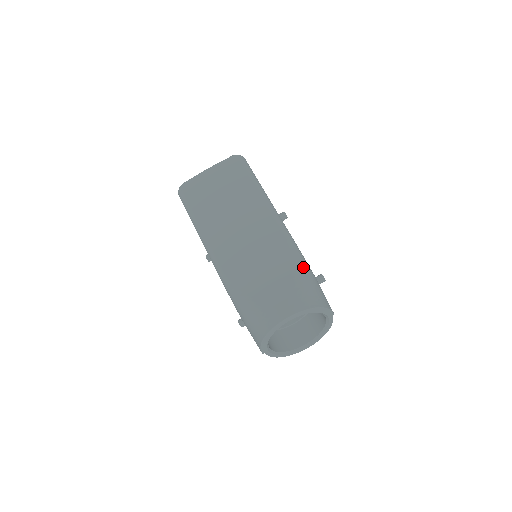
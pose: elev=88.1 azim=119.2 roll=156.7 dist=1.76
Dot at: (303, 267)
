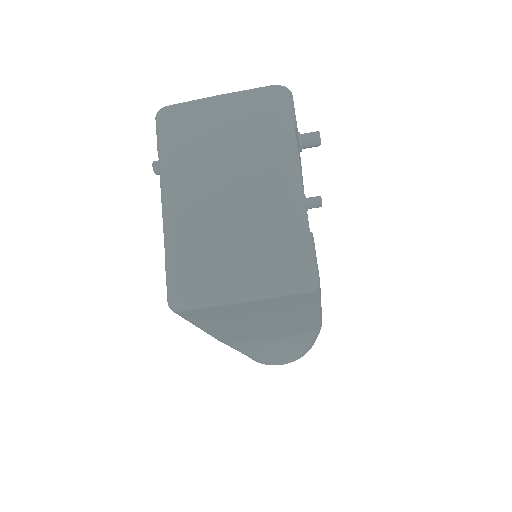
Dot at: occluded
